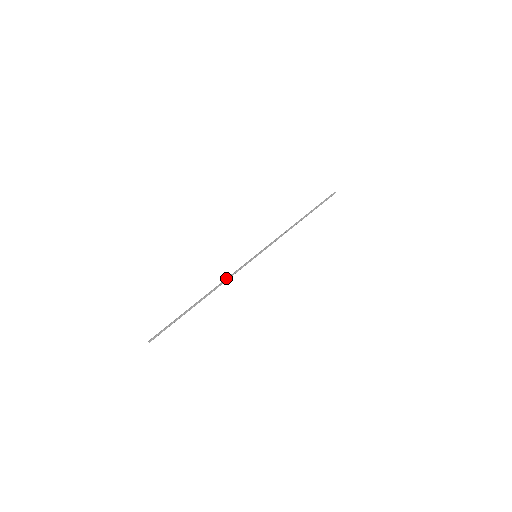
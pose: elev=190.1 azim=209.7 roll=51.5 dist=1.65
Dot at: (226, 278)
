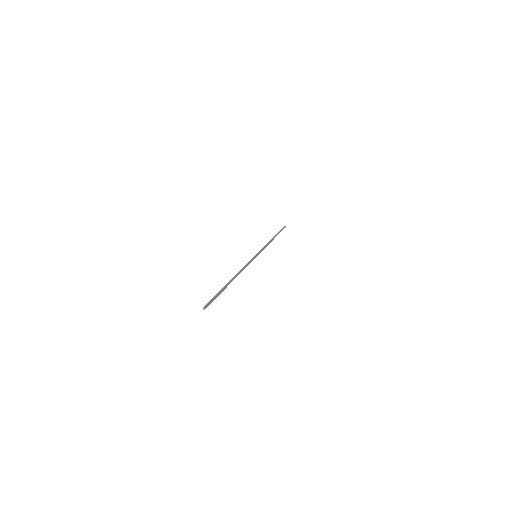
Dot at: (243, 267)
